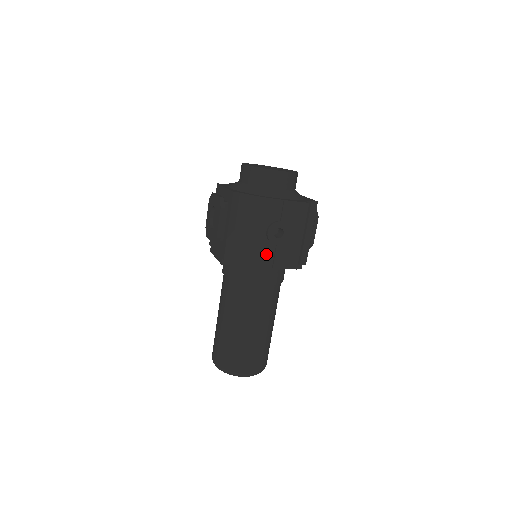
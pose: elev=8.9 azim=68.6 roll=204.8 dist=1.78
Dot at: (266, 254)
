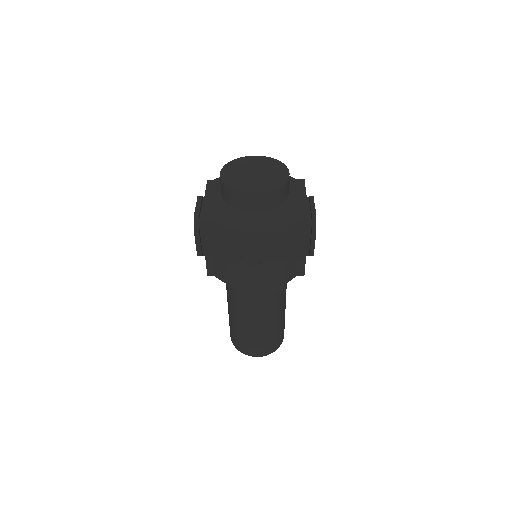
Dot at: (246, 278)
